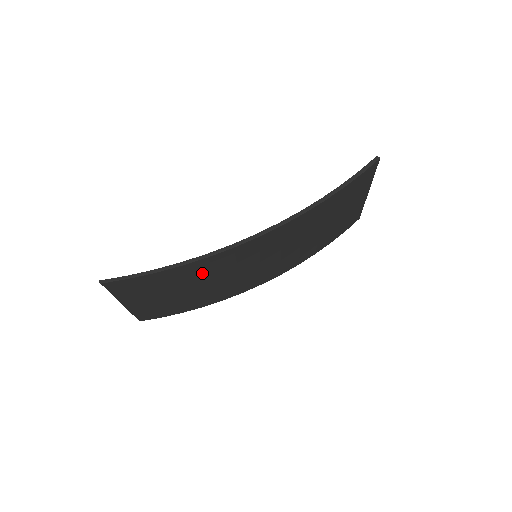
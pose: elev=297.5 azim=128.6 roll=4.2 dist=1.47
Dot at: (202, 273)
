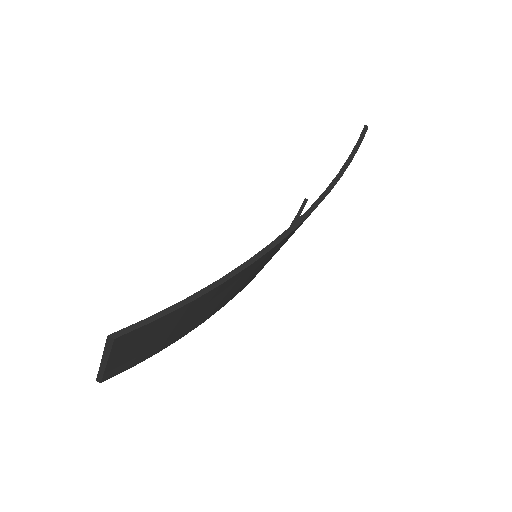
Dot at: (225, 289)
